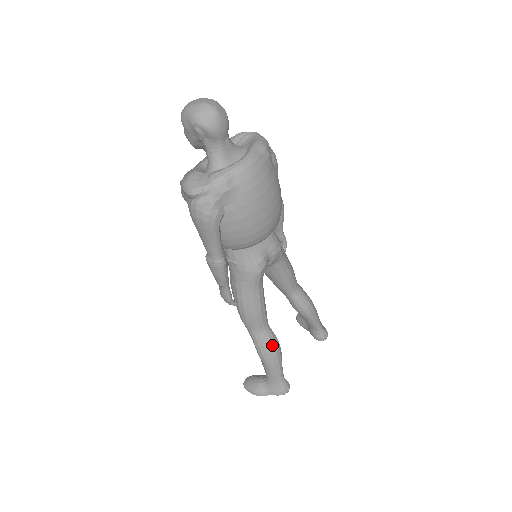
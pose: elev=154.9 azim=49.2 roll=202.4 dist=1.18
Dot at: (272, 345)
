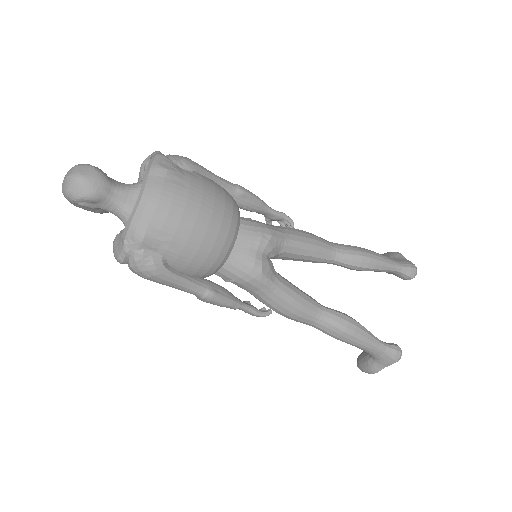
Dot at: (341, 325)
